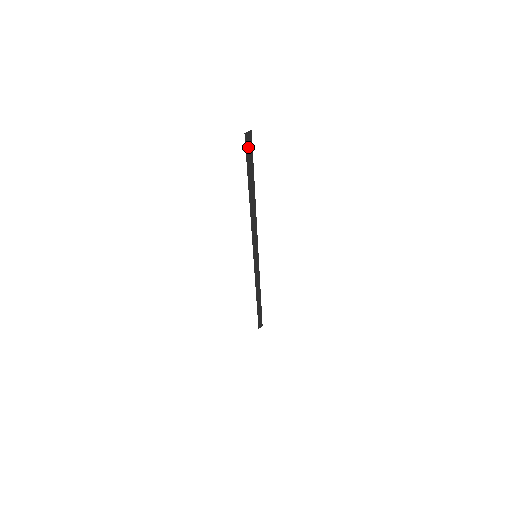
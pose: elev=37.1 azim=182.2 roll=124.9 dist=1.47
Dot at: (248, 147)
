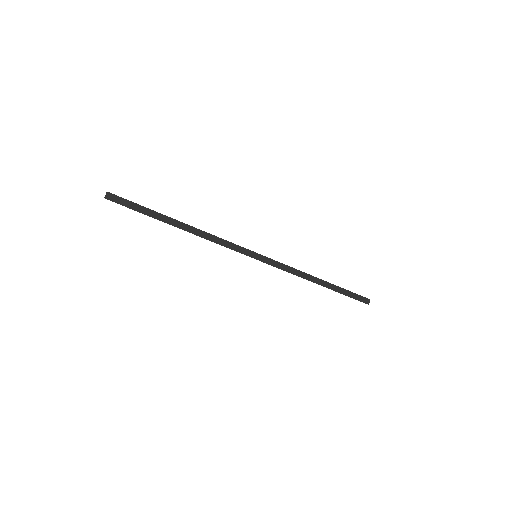
Dot at: (121, 202)
